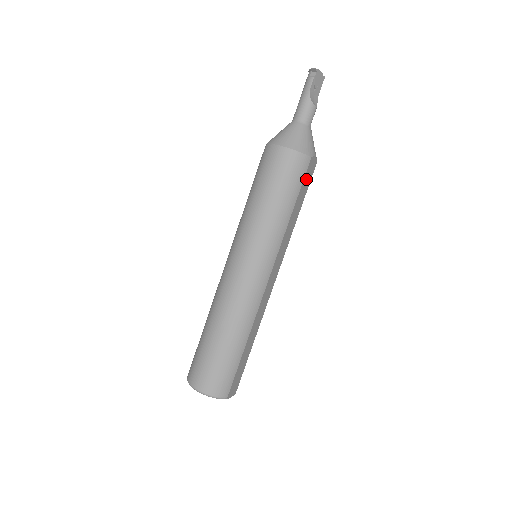
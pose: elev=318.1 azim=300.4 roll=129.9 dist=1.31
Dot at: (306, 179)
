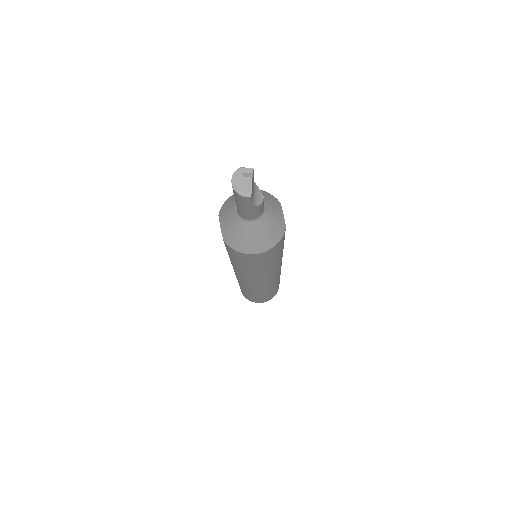
Dot at: occluded
